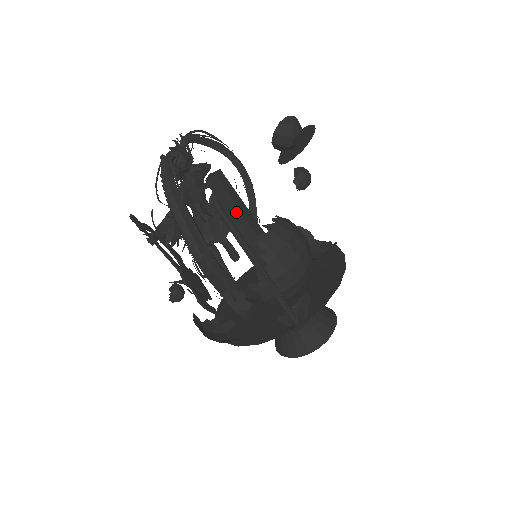
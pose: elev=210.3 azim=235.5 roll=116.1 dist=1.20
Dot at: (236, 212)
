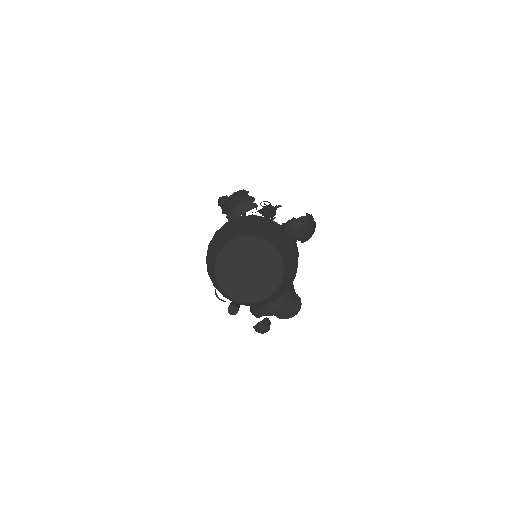
Dot at: occluded
